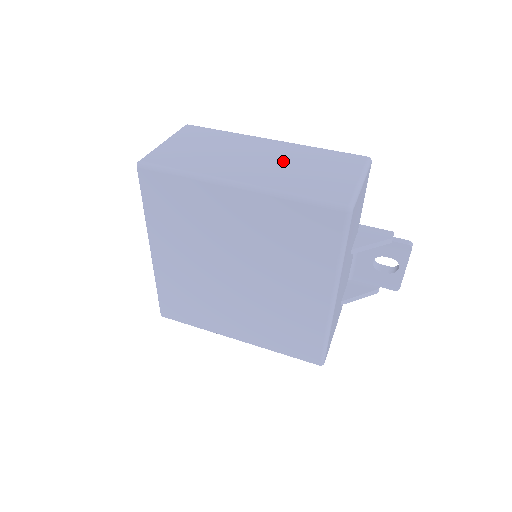
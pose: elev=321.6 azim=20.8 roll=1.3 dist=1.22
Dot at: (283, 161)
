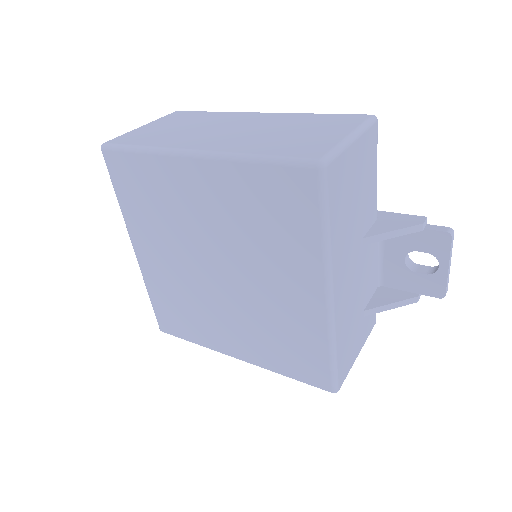
Dot at: (261, 128)
